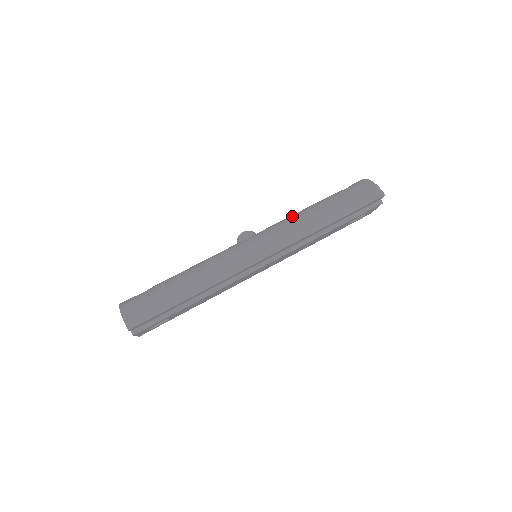
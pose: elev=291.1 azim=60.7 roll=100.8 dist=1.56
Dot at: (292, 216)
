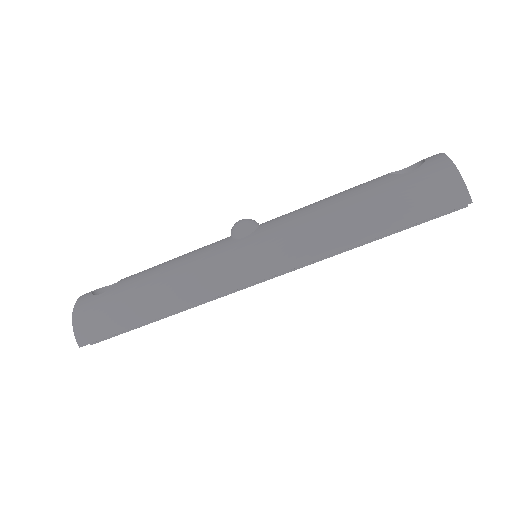
Dot at: (313, 211)
